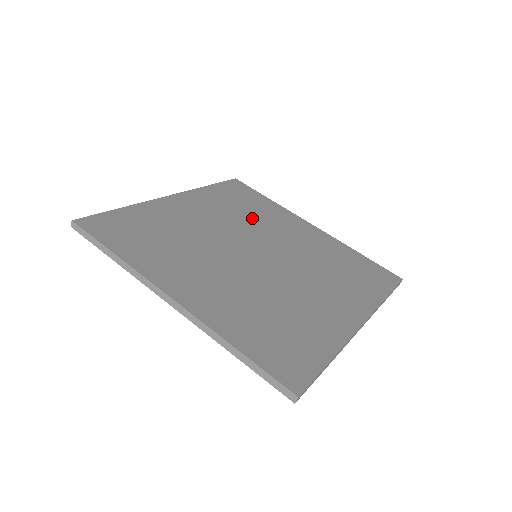
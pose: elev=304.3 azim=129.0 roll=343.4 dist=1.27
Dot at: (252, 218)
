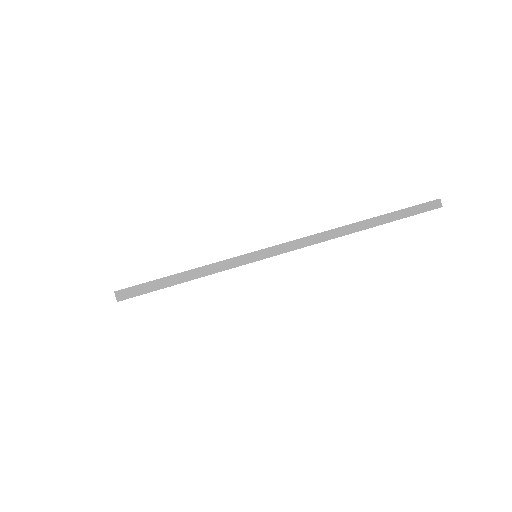
Dot at: occluded
